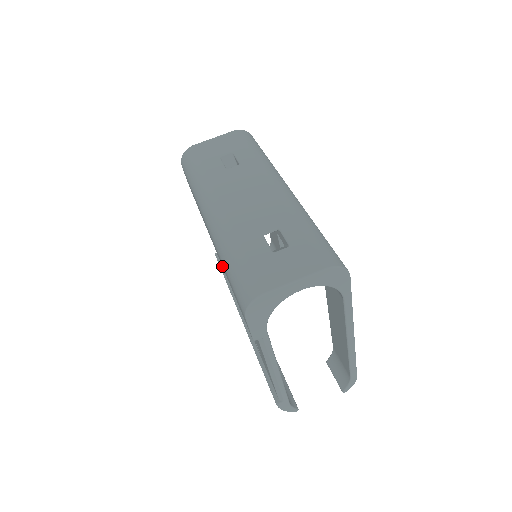
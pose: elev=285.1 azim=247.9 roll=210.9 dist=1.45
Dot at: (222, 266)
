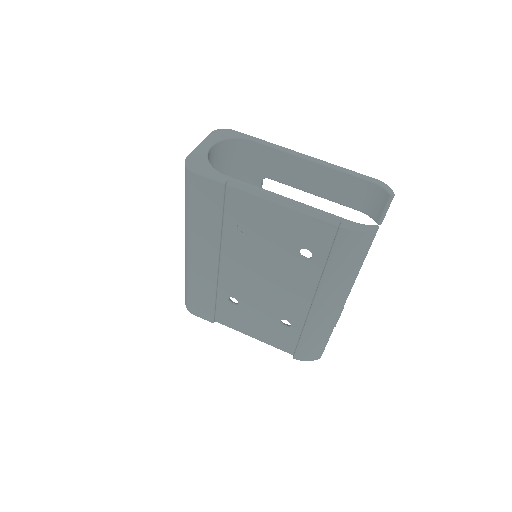
Dot at: (217, 249)
